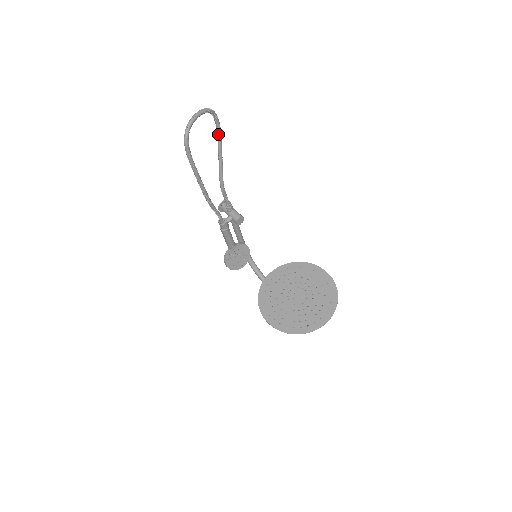
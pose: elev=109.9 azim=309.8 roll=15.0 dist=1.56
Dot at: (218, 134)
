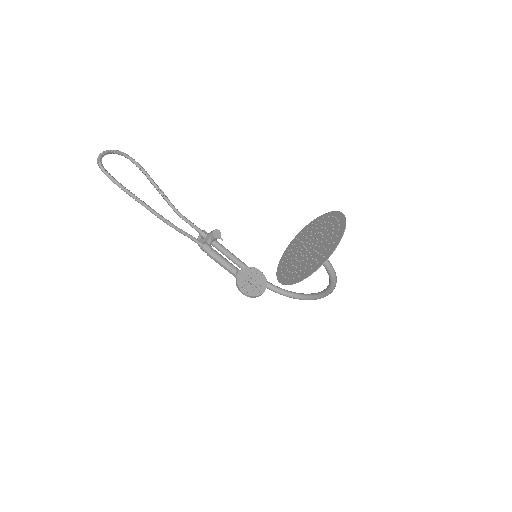
Dot at: (142, 171)
